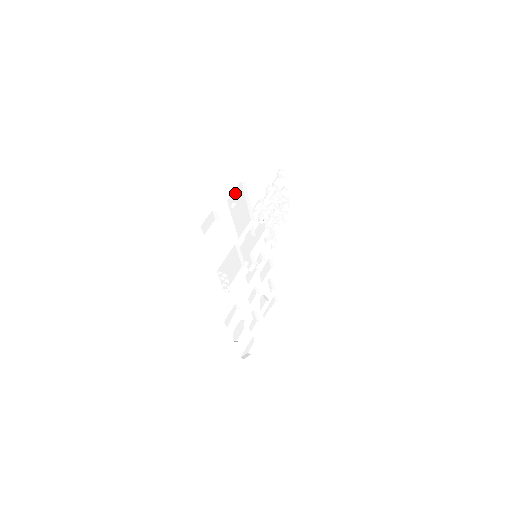
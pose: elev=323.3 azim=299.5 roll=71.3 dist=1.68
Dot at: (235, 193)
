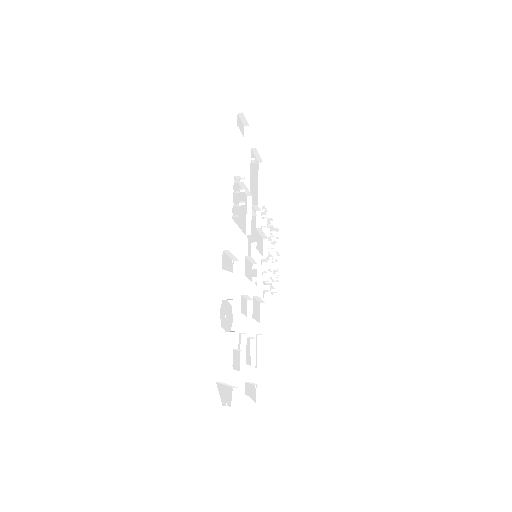
Dot at: occluded
